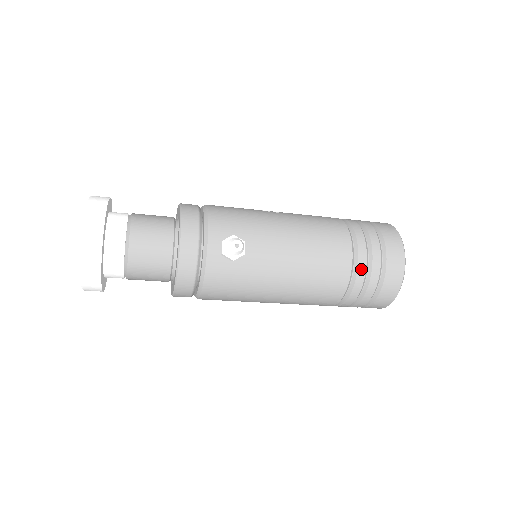
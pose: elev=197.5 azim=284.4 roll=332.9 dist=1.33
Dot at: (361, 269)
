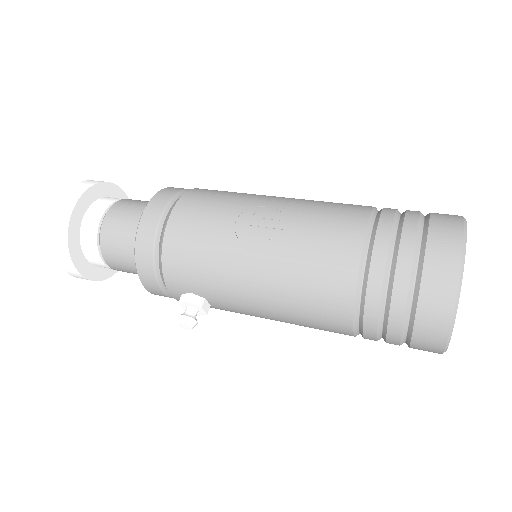
Dot at: (369, 338)
